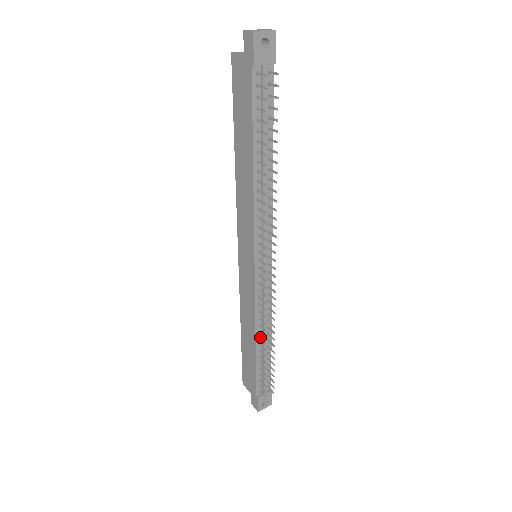
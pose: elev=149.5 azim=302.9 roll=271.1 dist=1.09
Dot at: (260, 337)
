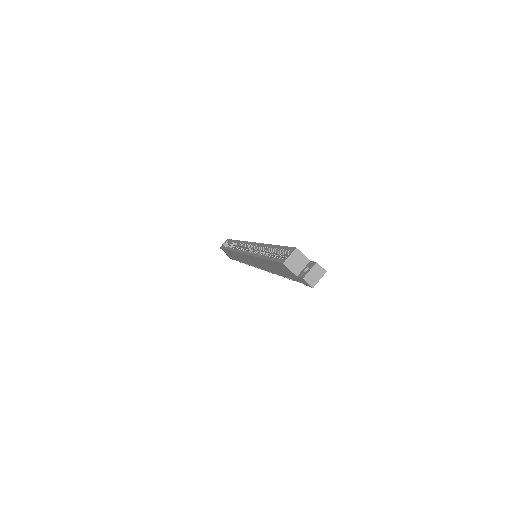
Dot at: occluded
